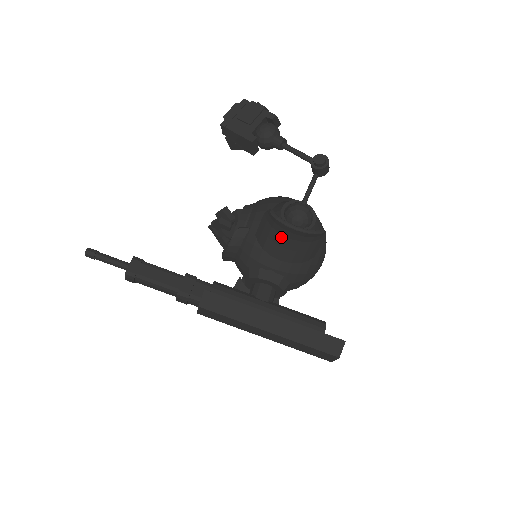
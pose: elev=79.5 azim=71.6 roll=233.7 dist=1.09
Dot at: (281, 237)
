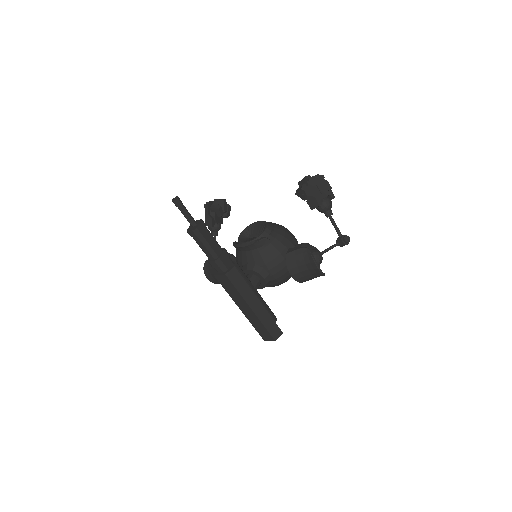
Dot at: (304, 266)
